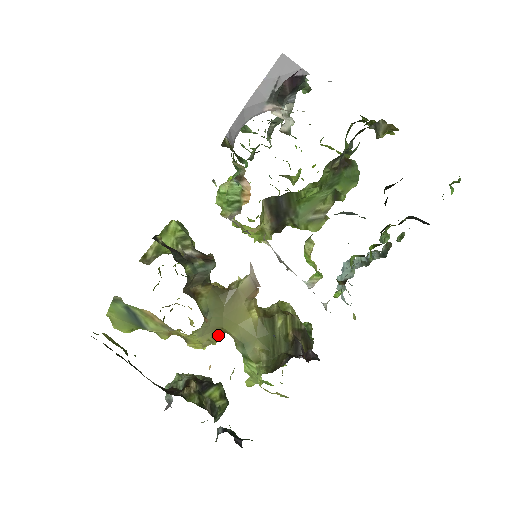
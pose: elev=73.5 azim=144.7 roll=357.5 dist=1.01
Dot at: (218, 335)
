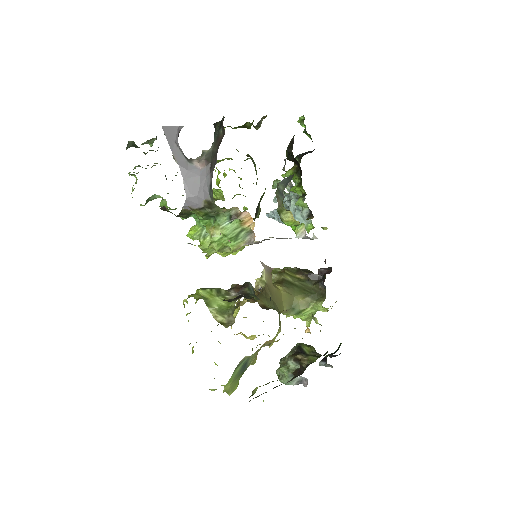
Dot at: occluded
